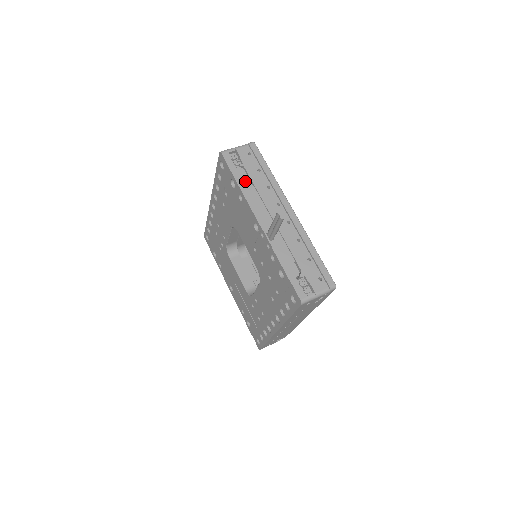
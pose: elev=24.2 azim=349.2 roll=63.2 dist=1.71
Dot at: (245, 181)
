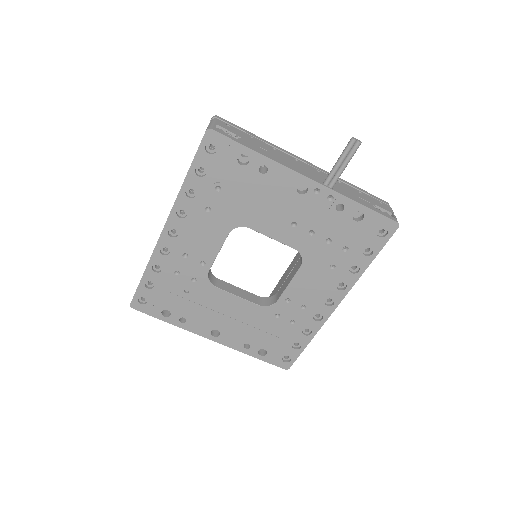
Dot at: (258, 148)
